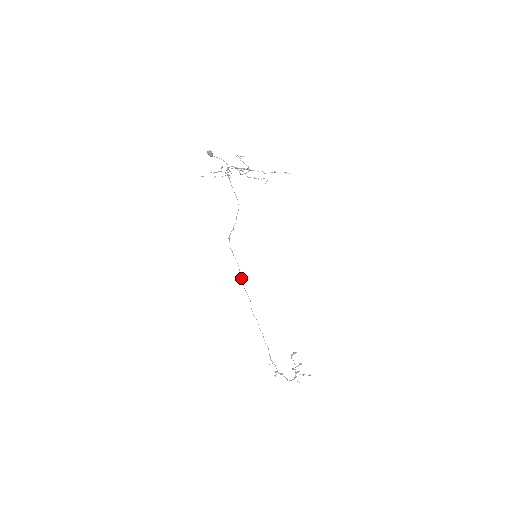
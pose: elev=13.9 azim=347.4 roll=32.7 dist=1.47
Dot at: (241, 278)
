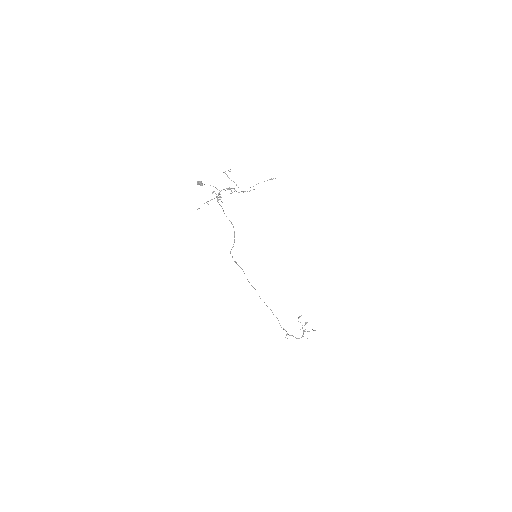
Dot at: occluded
